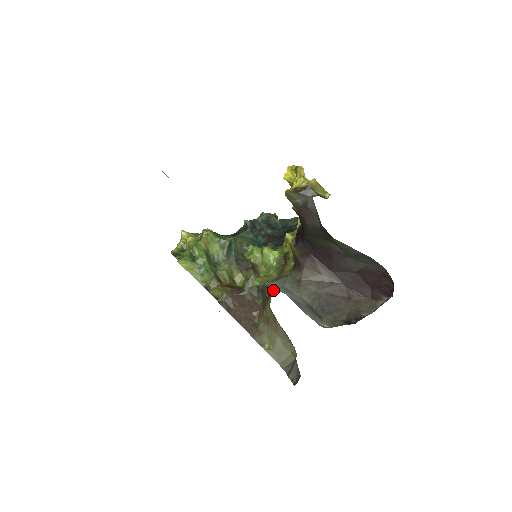
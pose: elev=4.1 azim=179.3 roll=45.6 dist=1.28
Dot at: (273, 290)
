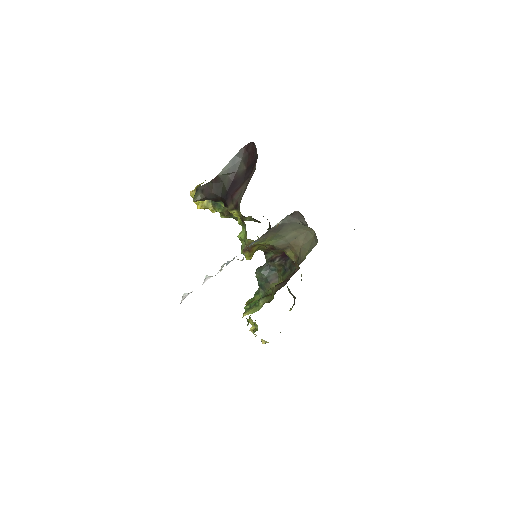
Dot at: occluded
